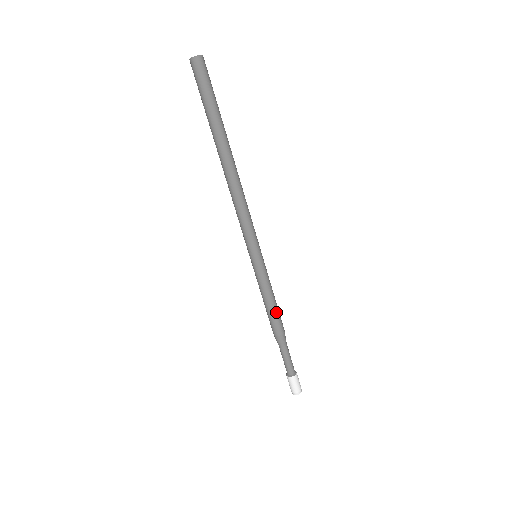
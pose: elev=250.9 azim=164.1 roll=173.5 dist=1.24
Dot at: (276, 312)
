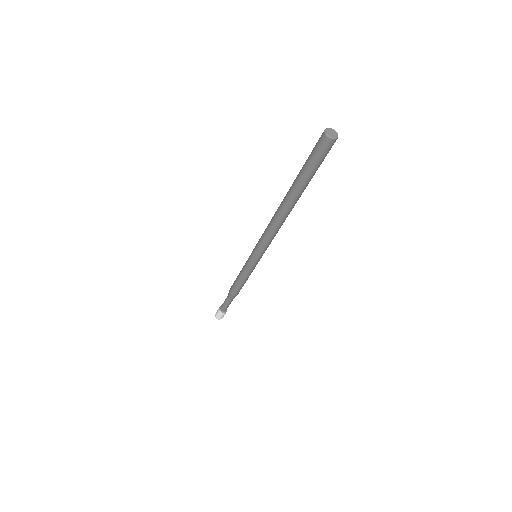
Dot at: (240, 286)
